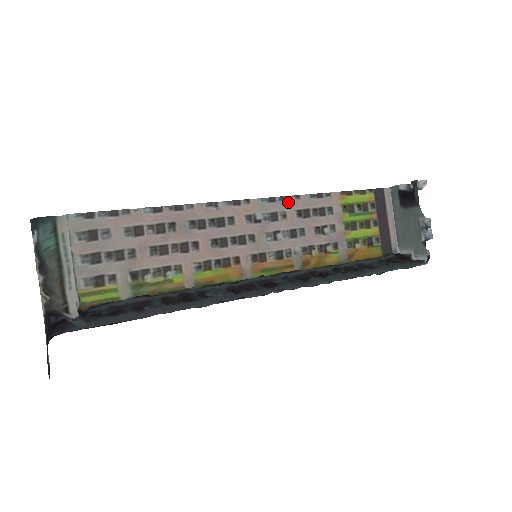
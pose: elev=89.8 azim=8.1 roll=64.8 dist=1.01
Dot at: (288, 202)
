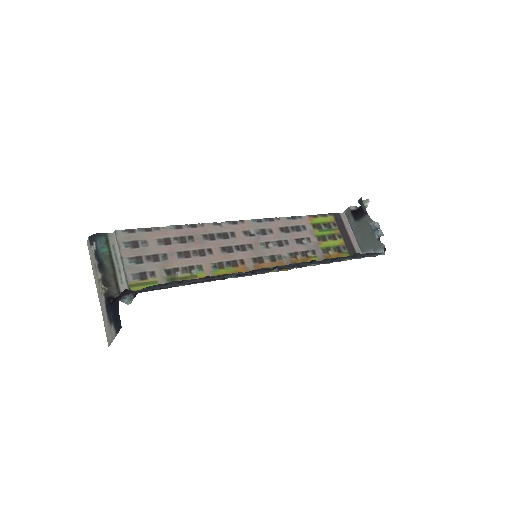
Dot at: (272, 222)
